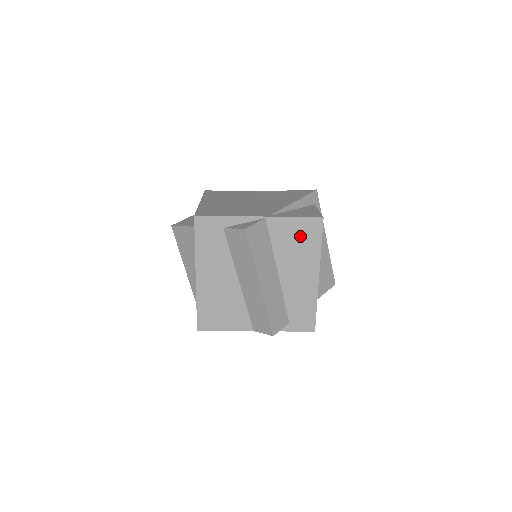
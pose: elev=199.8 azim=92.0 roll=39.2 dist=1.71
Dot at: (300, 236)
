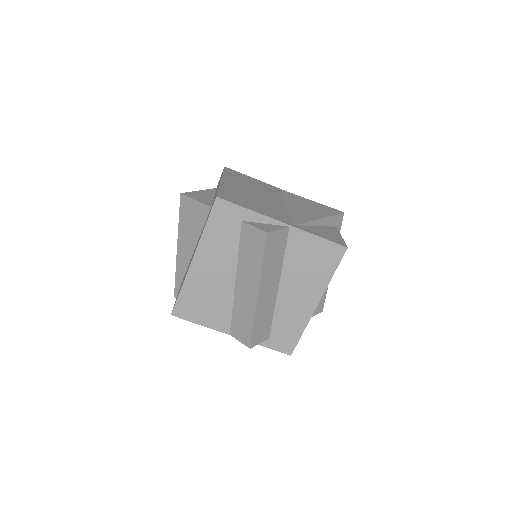
Dot at: (317, 258)
